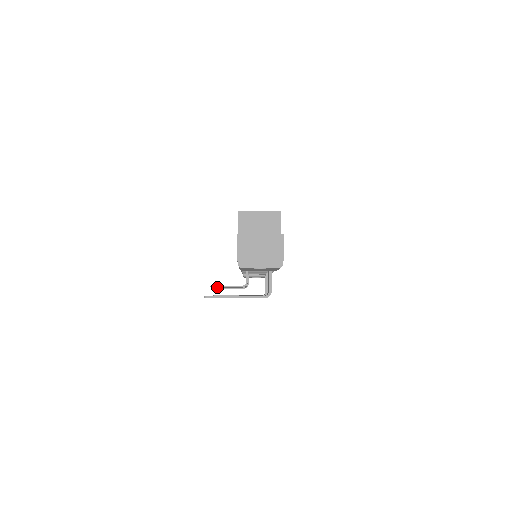
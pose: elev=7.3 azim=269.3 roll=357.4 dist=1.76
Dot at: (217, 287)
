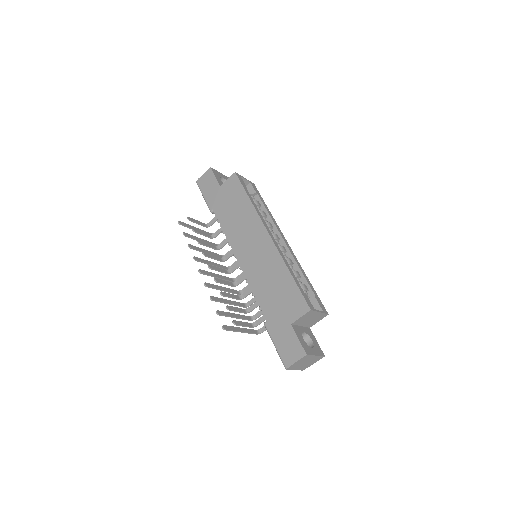
Dot at: (230, 309)
